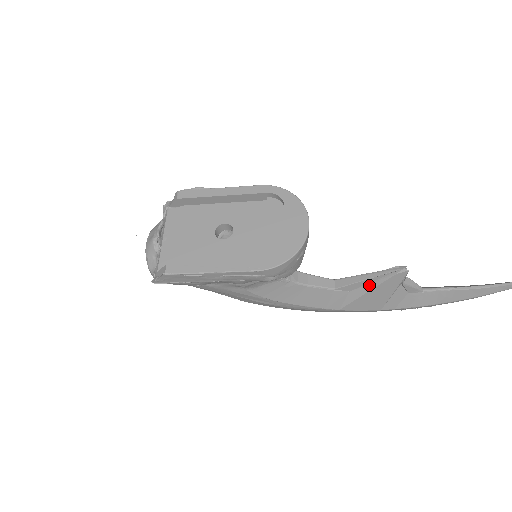
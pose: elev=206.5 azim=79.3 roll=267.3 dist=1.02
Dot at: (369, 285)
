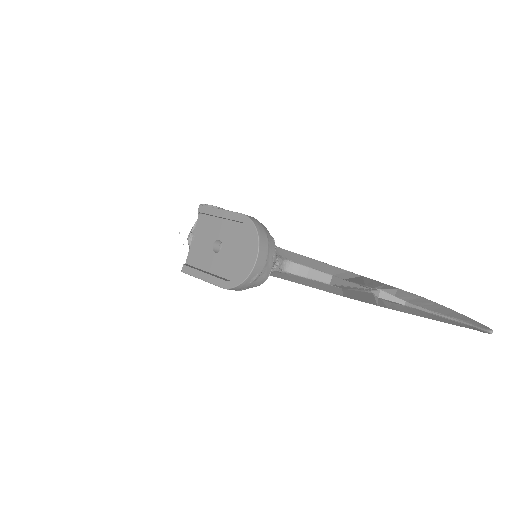
Dot at: (352, 290)
